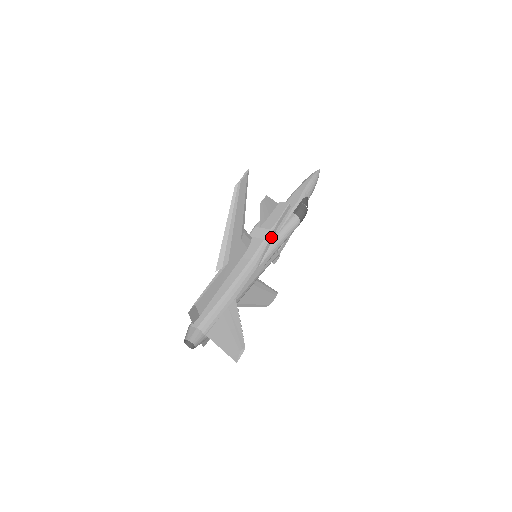
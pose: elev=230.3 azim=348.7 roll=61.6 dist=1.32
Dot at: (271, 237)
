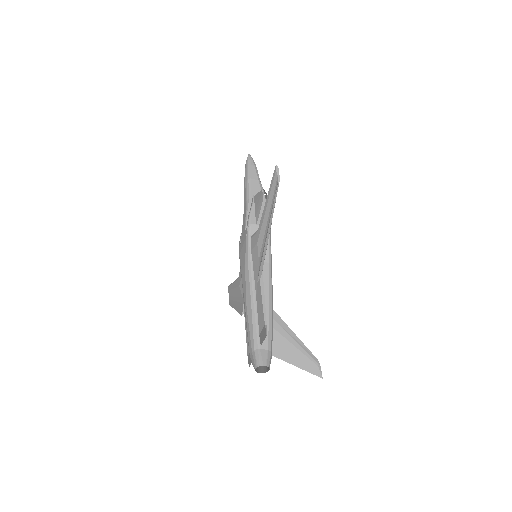
Dot at: (270, 235)
